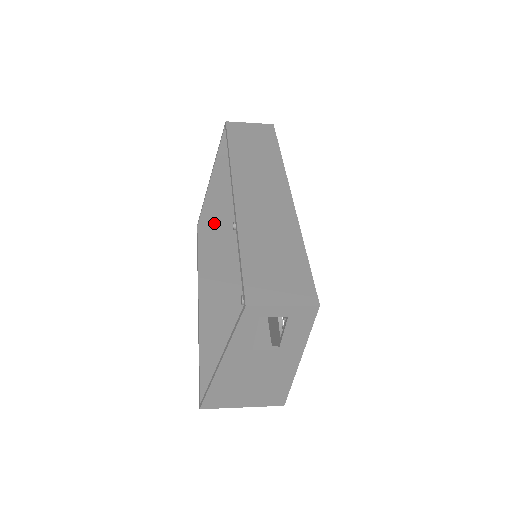
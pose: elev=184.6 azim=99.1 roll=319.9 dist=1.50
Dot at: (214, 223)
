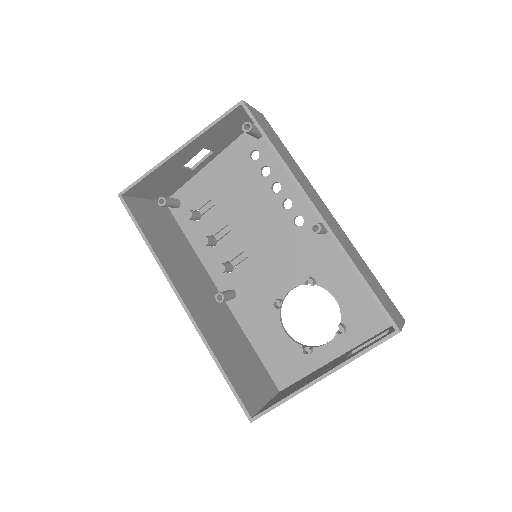
Dot at: (138, 194)
